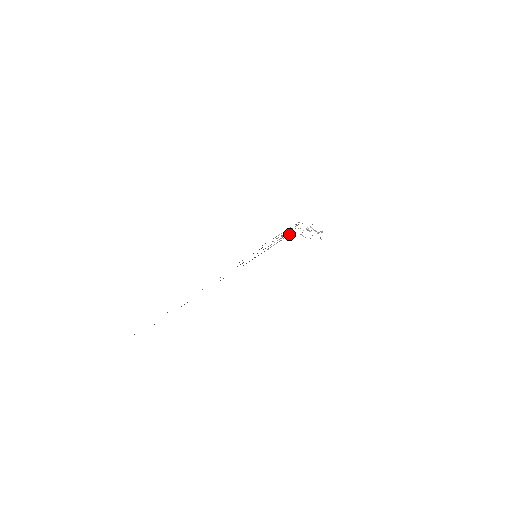
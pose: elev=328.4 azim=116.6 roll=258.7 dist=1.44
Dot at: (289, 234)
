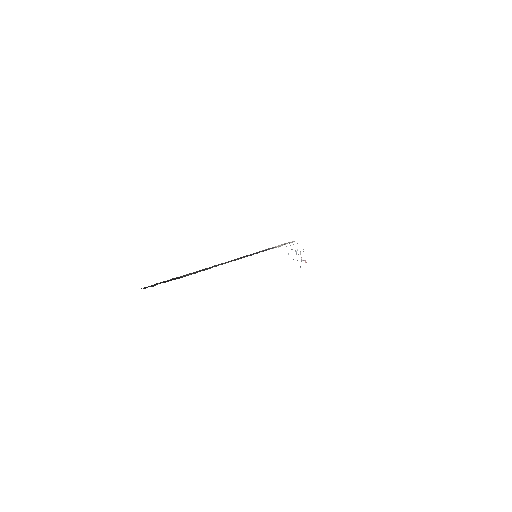
Dot at: occluded
